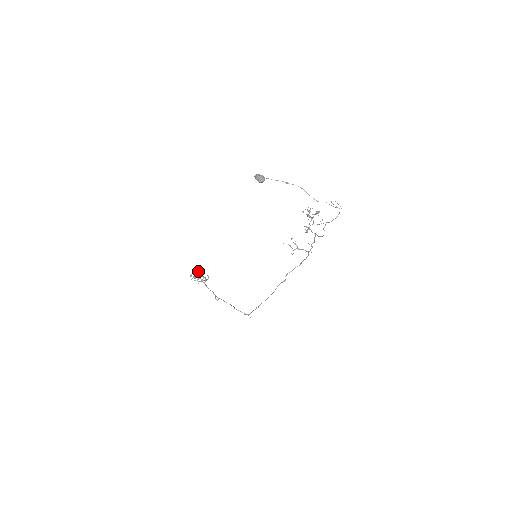
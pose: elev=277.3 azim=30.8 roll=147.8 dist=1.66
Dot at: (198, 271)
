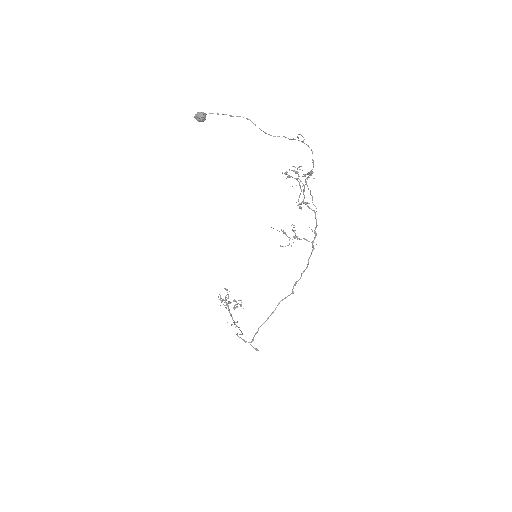
Dot at: (227, 292)
